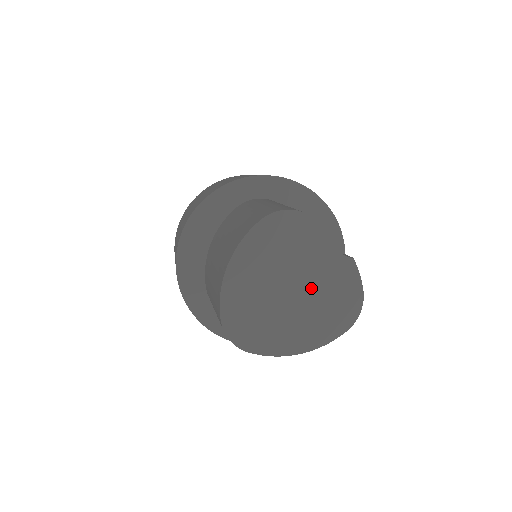
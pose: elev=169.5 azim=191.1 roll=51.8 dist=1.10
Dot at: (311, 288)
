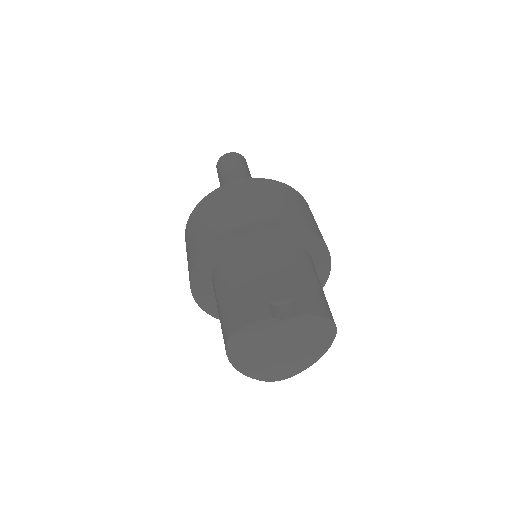
Dot at: (291, 340)
